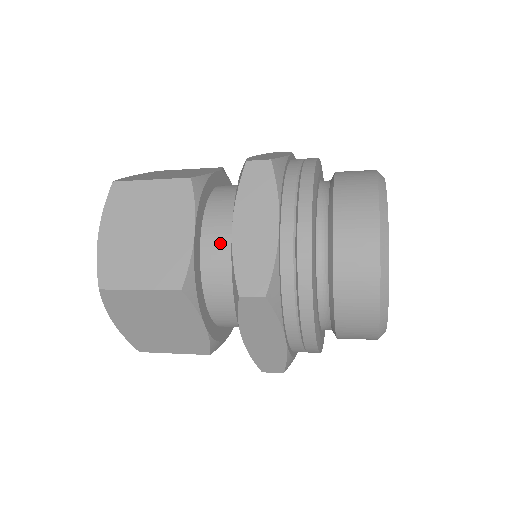
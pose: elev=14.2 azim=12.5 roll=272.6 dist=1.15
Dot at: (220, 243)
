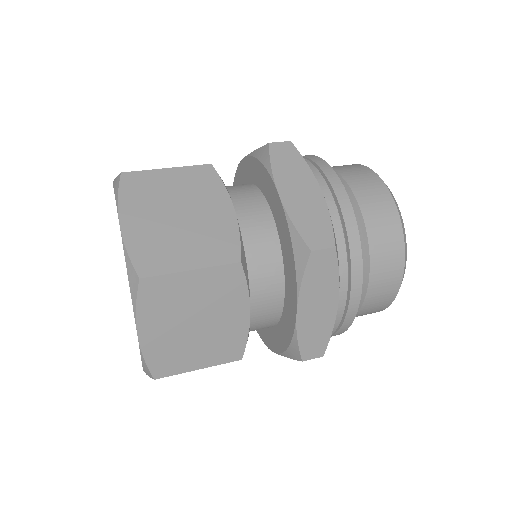
Dot at: (265, 304)
